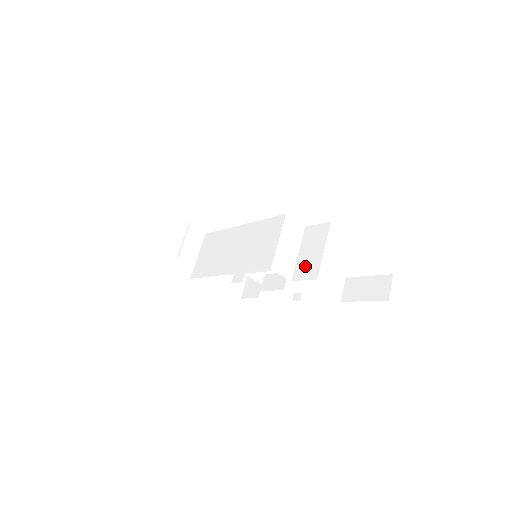
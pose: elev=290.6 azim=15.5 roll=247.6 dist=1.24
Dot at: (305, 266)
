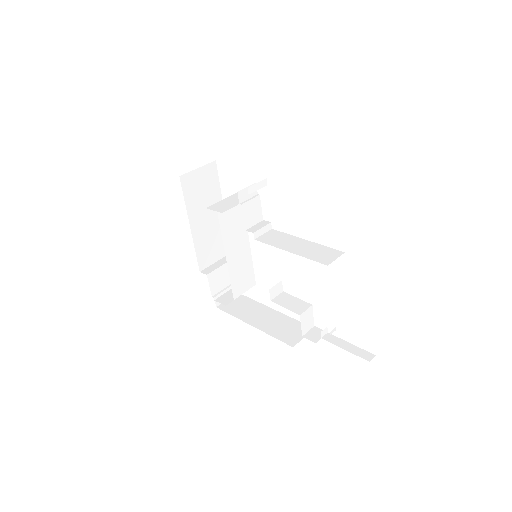
Dot at: occluded
